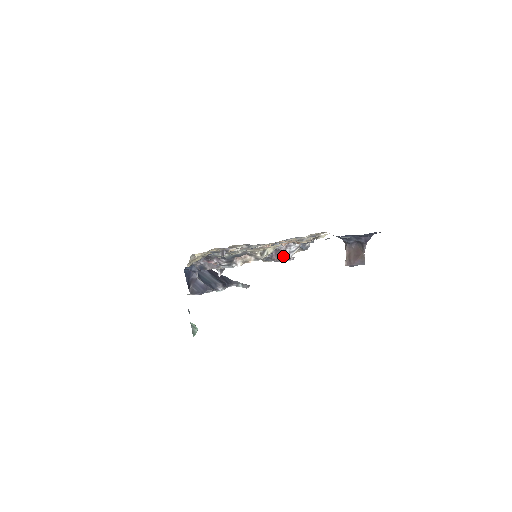
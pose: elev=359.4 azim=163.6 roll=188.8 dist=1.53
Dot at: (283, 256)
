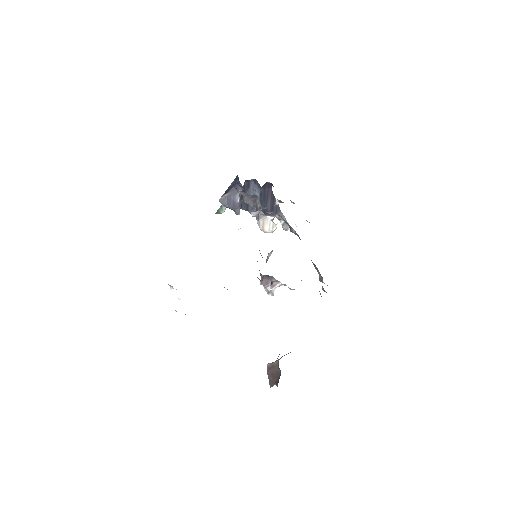
Dot at: (268, 284)
